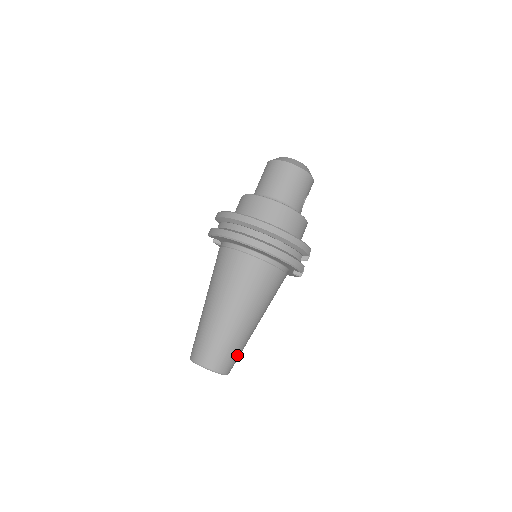
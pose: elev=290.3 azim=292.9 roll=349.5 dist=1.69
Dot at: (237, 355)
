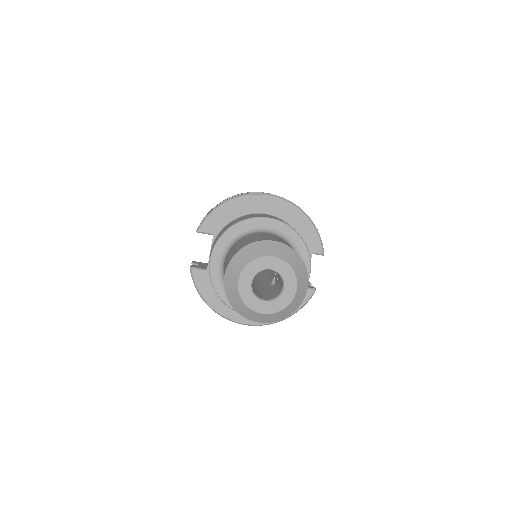
Dot at: occluded
